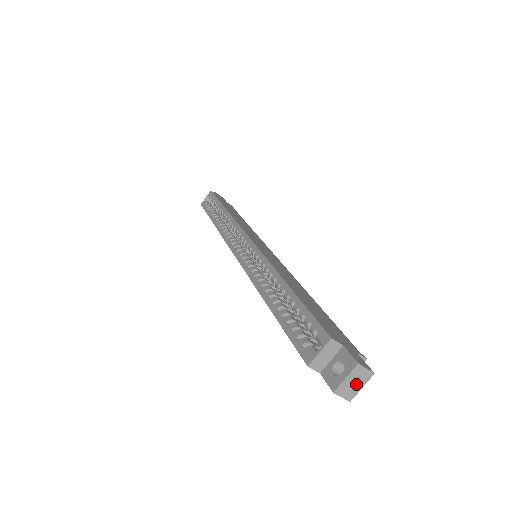
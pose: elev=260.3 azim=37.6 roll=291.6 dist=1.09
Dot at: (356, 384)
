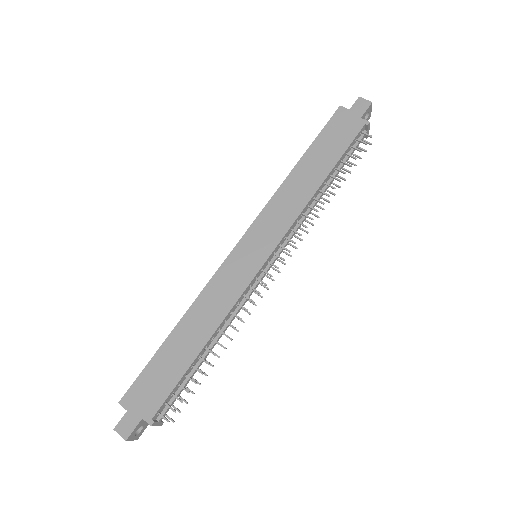
Dot at: occluded
